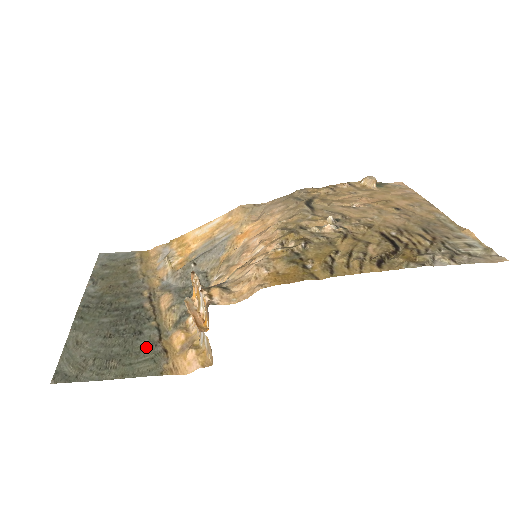
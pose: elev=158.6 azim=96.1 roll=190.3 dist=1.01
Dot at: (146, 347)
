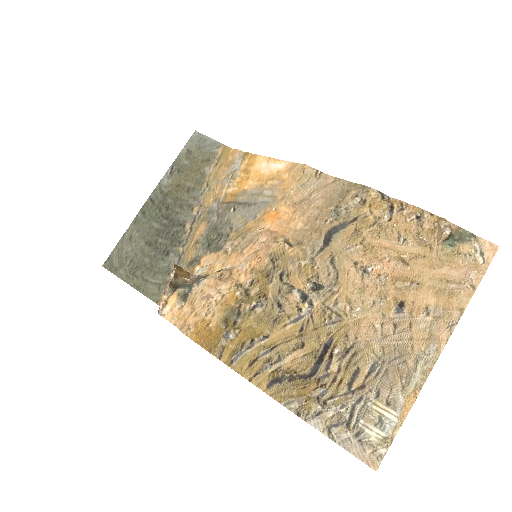
Dot at: (162, 271)
